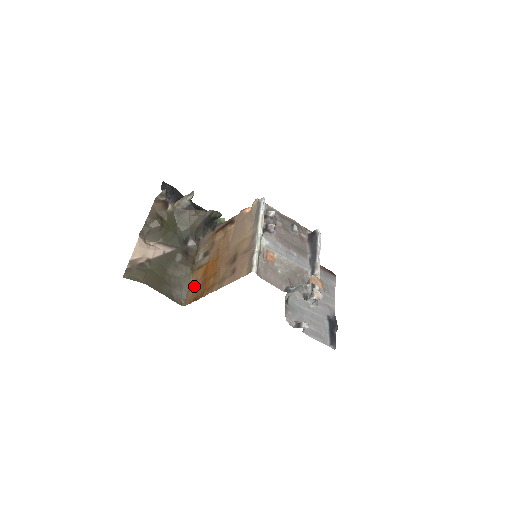
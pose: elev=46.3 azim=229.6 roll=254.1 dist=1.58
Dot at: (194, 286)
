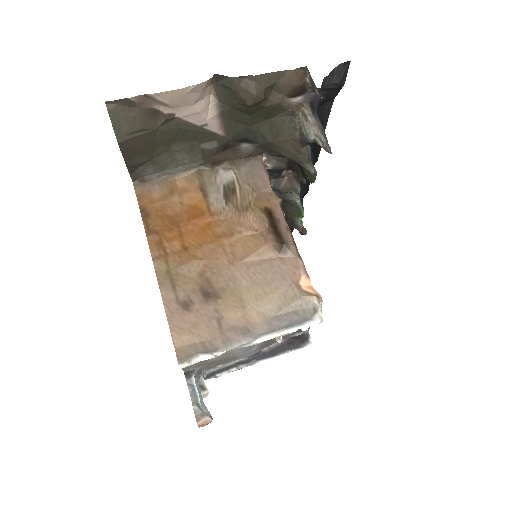
Dot at: (169, 194)
